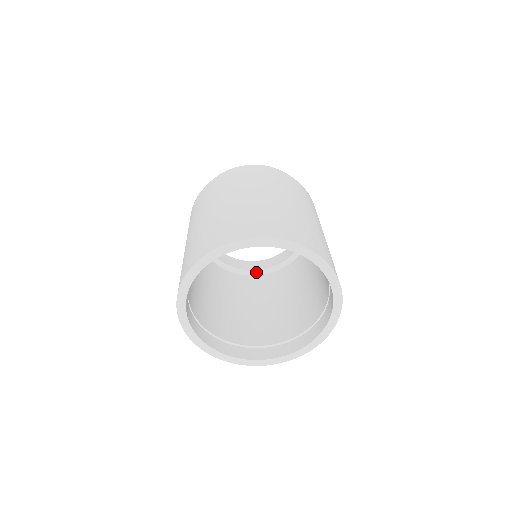
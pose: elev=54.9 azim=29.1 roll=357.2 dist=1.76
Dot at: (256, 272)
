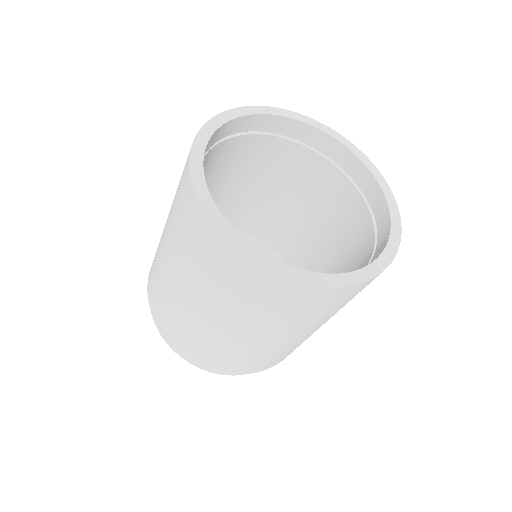
Dot at: occluded
